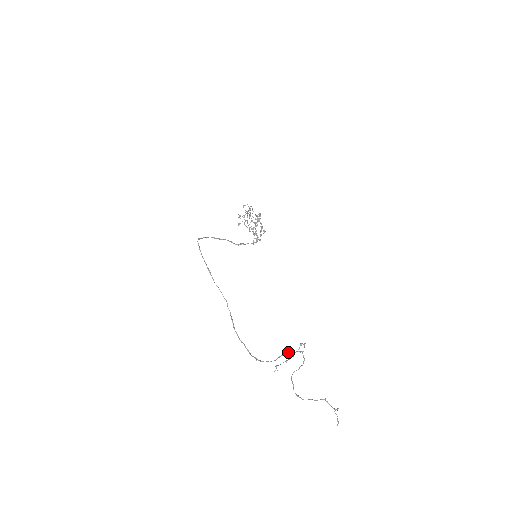
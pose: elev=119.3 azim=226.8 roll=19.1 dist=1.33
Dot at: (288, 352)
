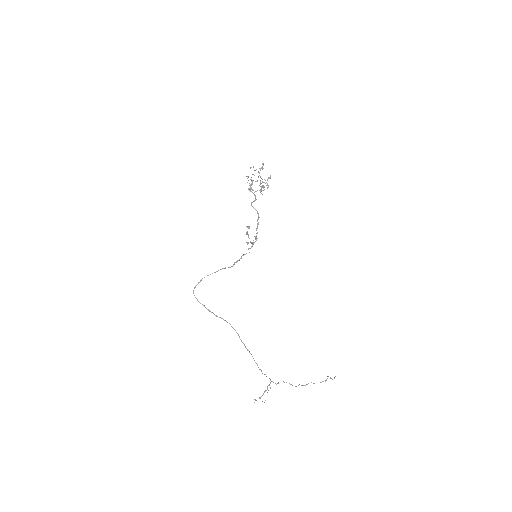
Dot at: occluded
